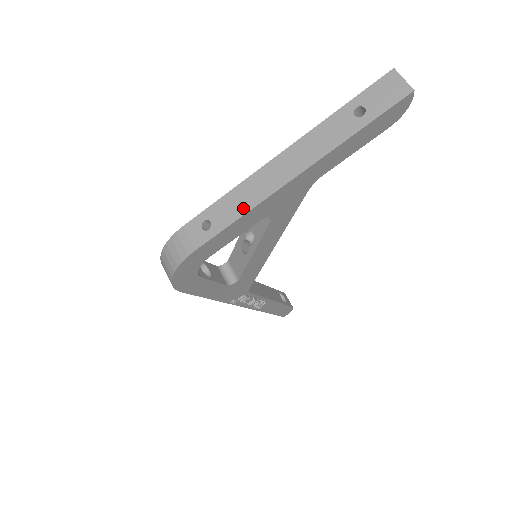
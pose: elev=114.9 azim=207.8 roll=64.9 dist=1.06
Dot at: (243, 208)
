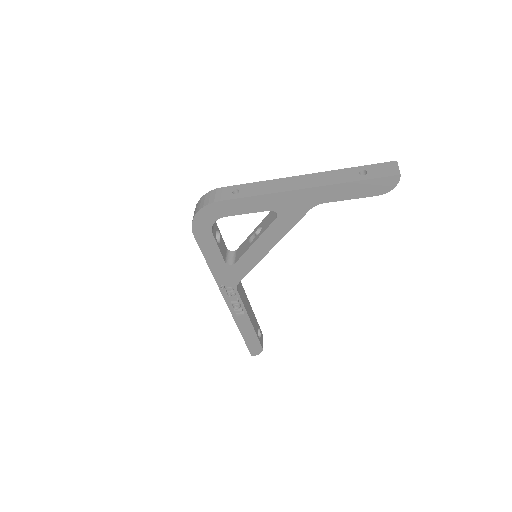
Dot at: (263, 191)
